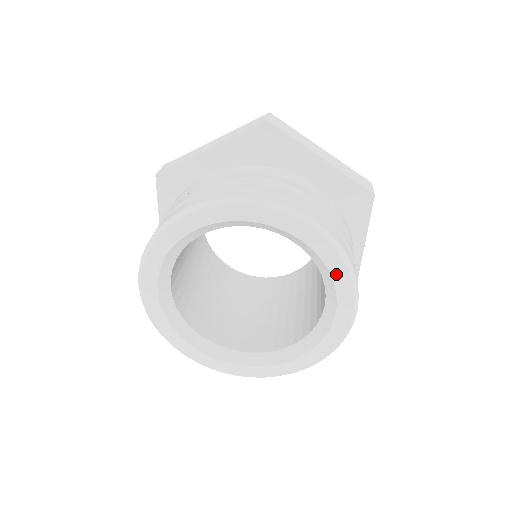
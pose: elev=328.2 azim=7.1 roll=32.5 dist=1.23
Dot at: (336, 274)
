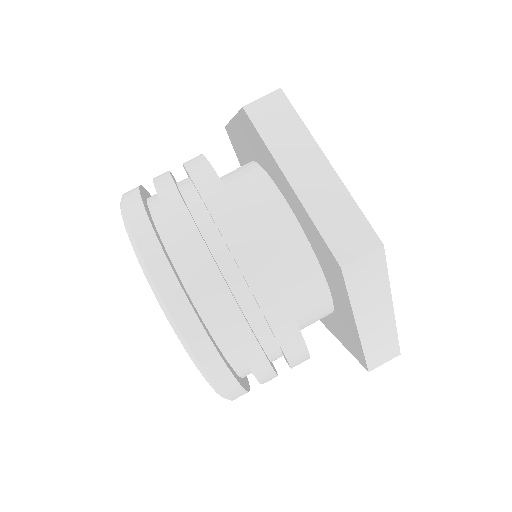
Dot at: occluded
